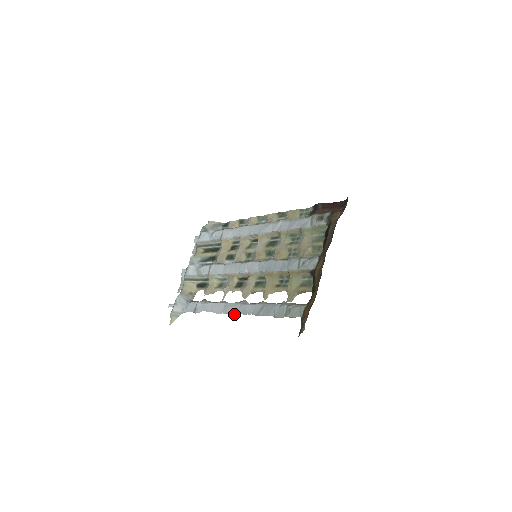
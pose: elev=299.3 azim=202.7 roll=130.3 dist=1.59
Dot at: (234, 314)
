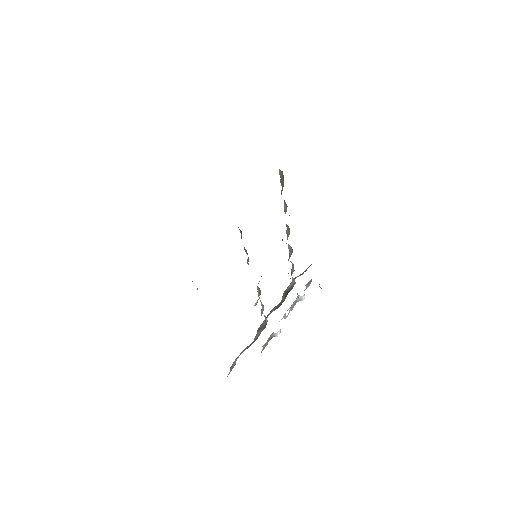
Dot at: occluded
